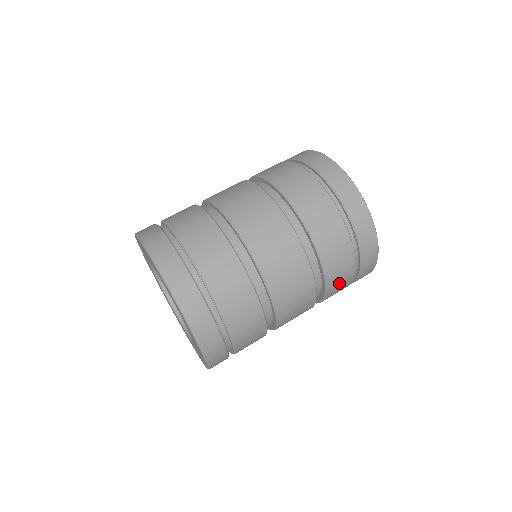
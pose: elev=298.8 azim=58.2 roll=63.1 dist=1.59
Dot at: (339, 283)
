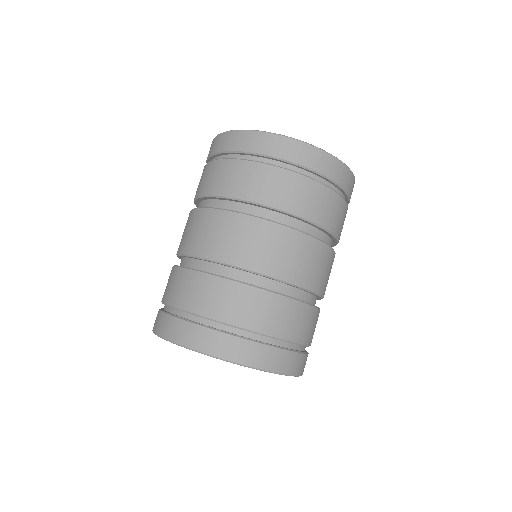
Dot at: (341, 223)
